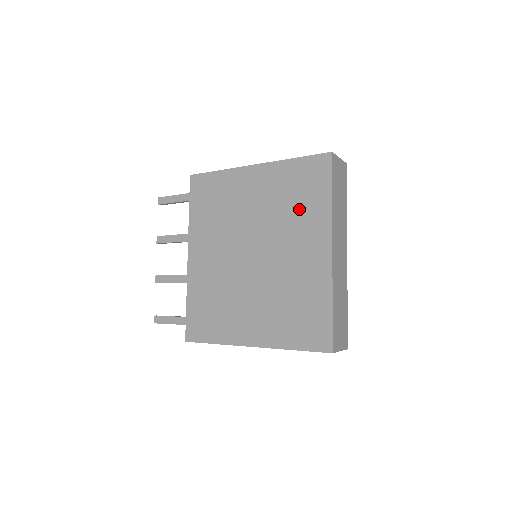
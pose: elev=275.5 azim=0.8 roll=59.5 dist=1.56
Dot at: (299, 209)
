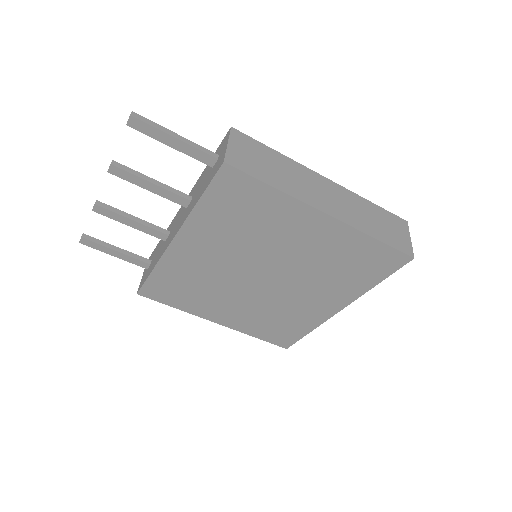
Dot at: (340, 276)
